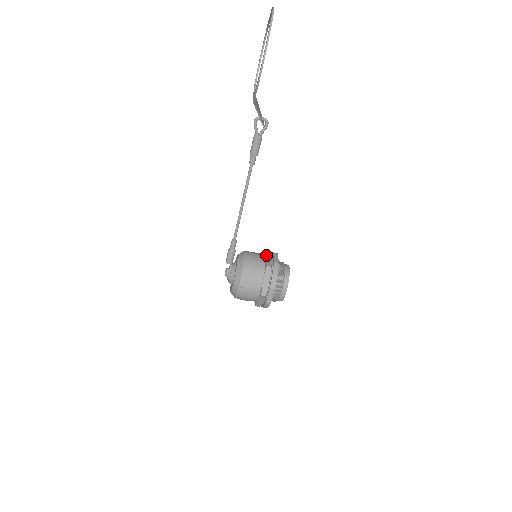
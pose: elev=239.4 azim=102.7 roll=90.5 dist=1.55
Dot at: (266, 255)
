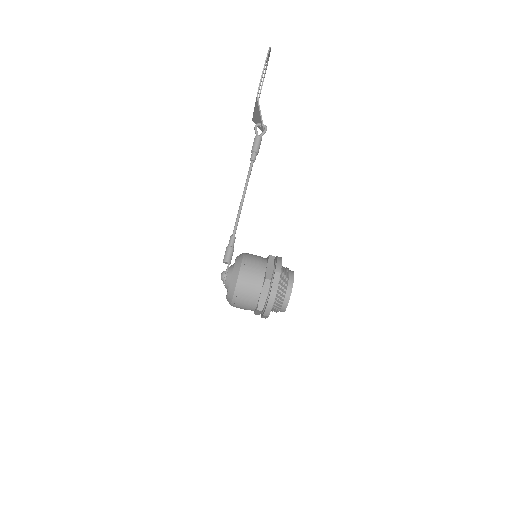
Dot at: occluded
